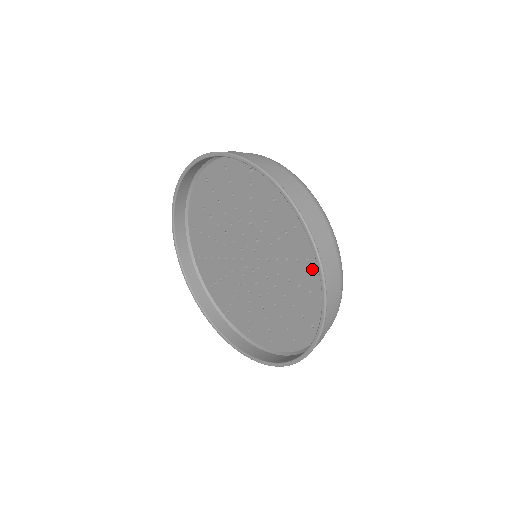
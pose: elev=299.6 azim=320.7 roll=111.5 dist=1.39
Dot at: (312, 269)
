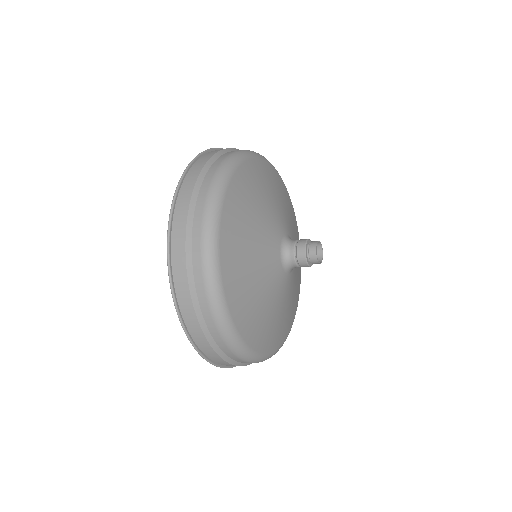
Dot at: occluded
